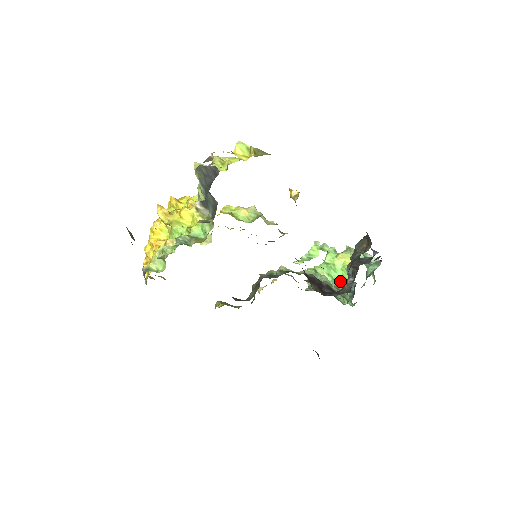
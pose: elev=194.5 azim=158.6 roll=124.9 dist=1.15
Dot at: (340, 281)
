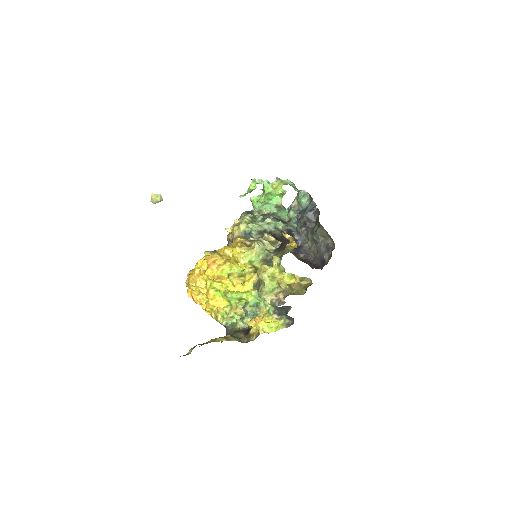
Dot at: (276, 200)
